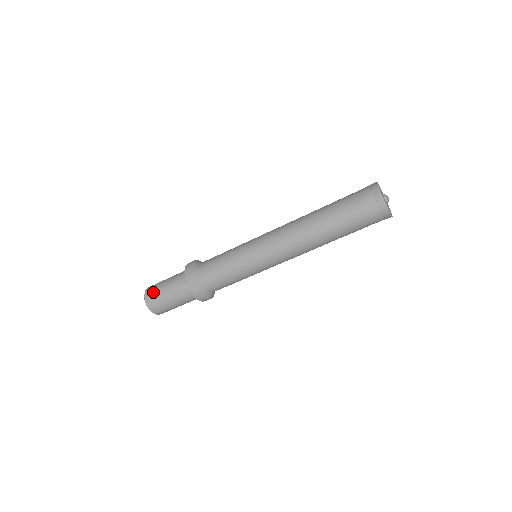
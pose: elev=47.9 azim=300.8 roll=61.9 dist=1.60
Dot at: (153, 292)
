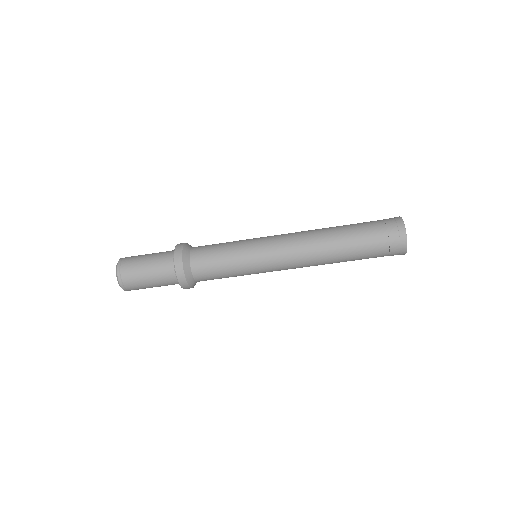
Dot at: (129, 273)
